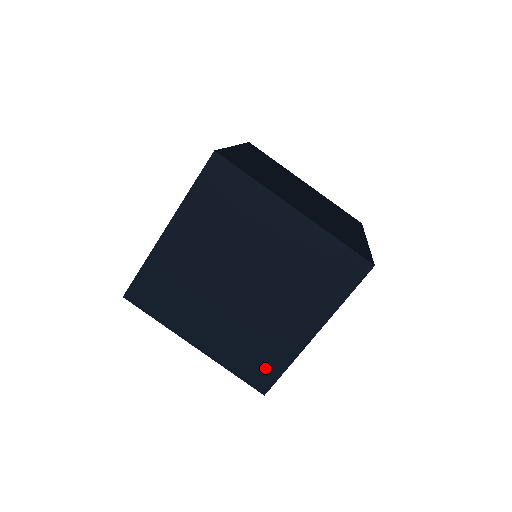
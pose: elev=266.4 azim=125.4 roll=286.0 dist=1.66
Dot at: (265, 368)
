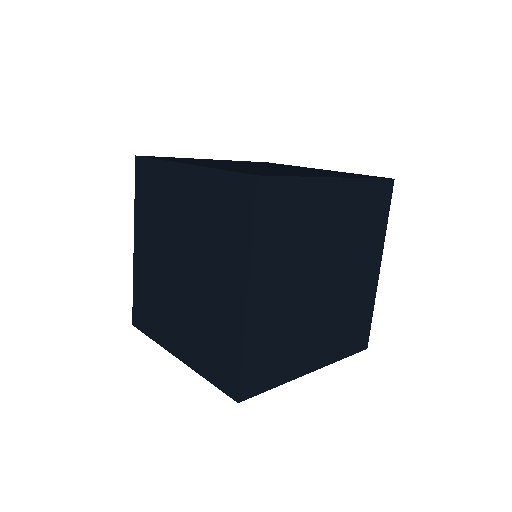
Dot at: (265, 373)
